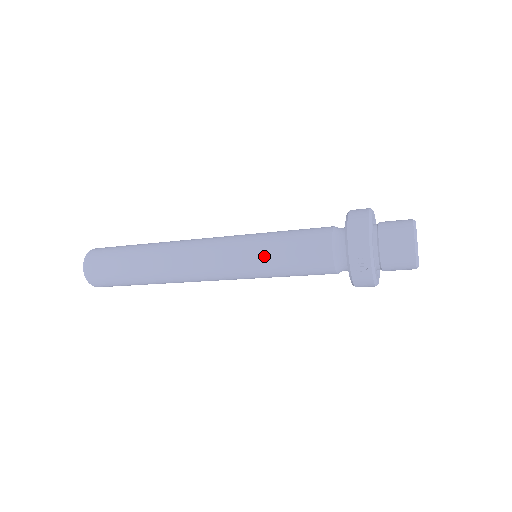
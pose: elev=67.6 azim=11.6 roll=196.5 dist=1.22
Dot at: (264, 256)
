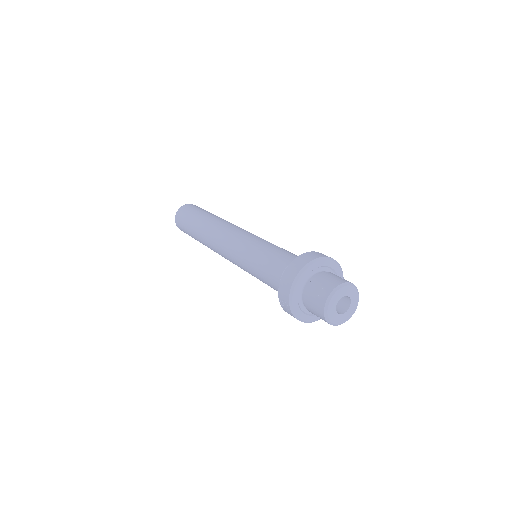
Dot at: (247, 263)
